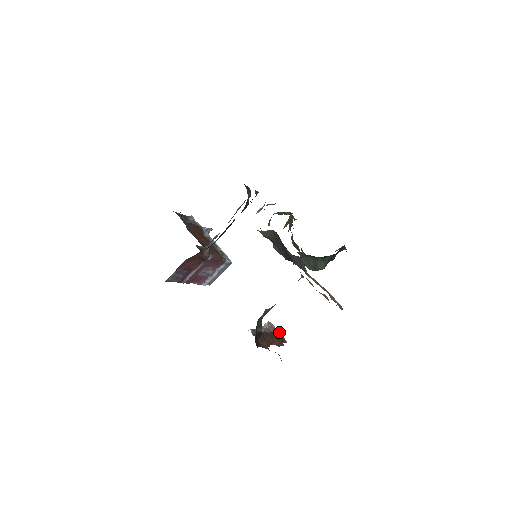
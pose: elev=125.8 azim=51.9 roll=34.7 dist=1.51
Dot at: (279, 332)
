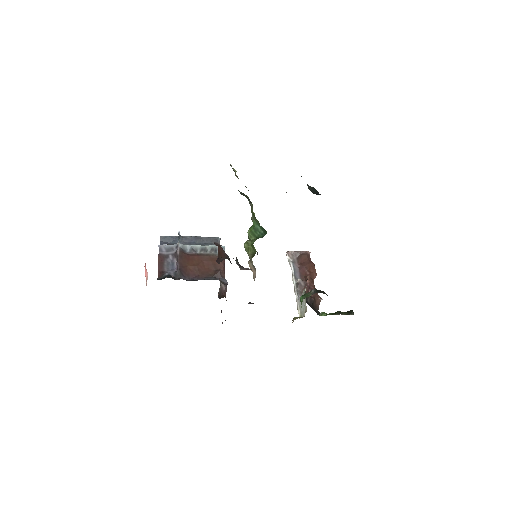
Dot at: (299, 252)
